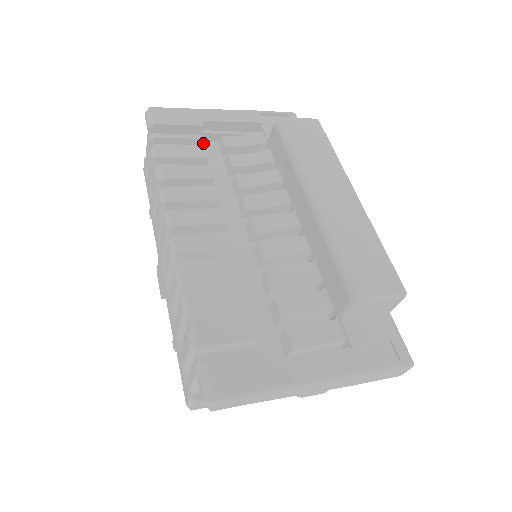
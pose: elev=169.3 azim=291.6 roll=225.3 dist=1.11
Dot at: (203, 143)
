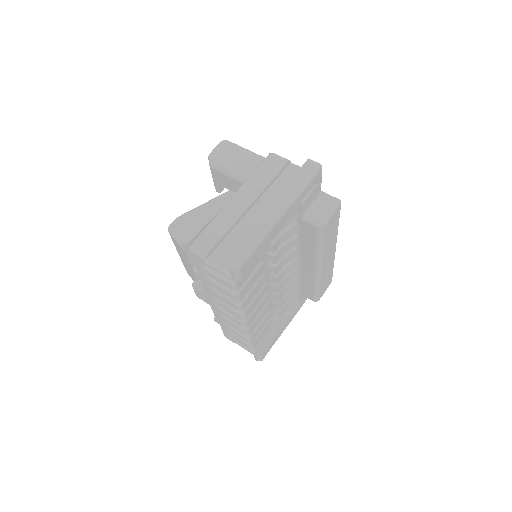
Dot at: occluded
